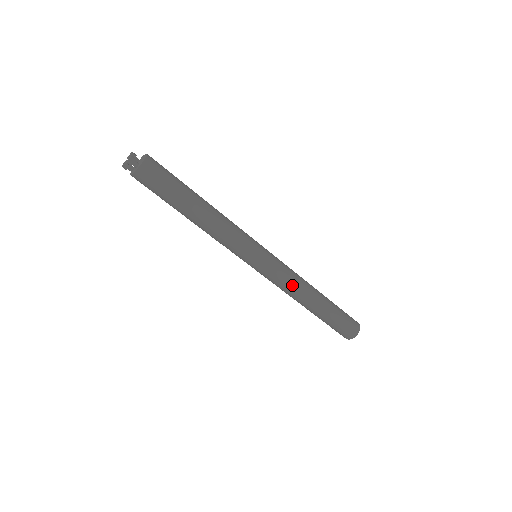
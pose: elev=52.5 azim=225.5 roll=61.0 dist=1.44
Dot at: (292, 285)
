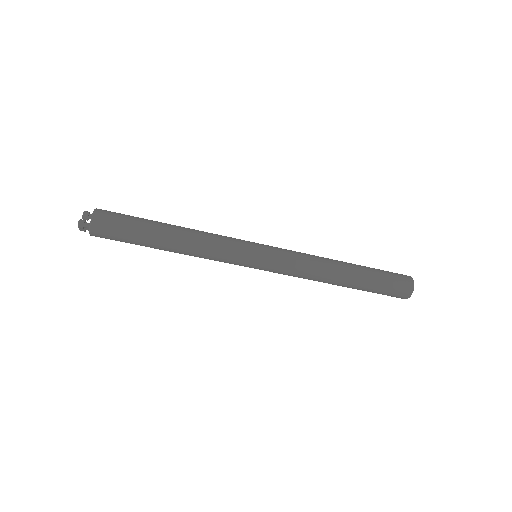
Dot at: (307, 272)
